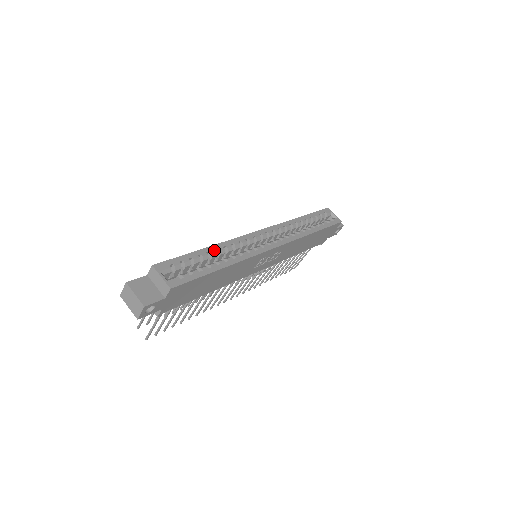
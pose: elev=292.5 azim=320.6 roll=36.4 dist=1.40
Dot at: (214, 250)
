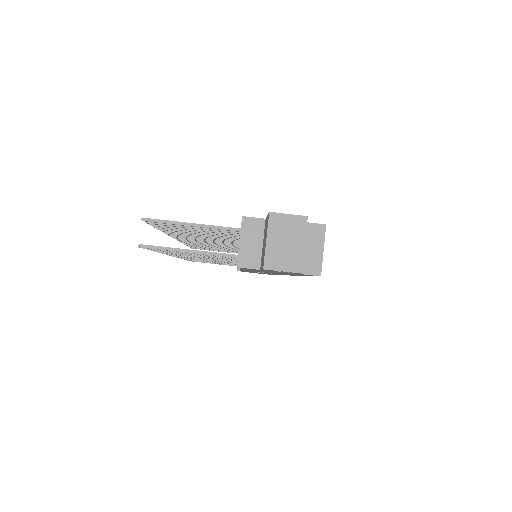
Dot at: occluded
